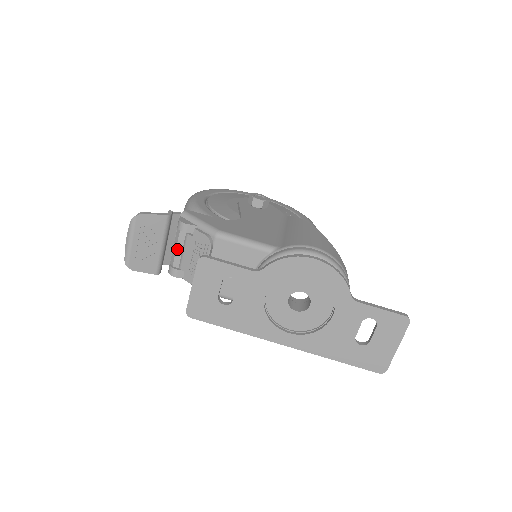
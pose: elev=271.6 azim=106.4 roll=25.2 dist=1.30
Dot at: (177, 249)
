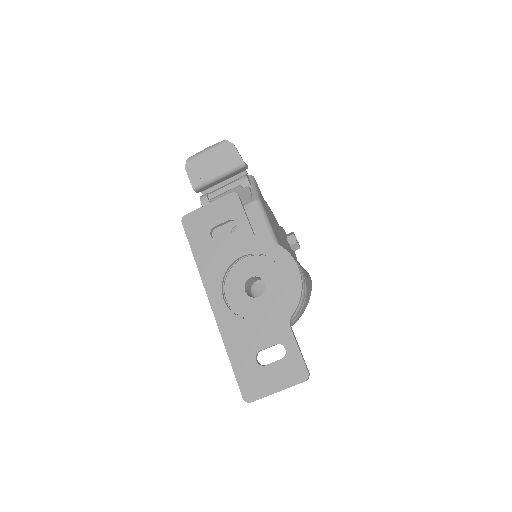
Dot at: (223, 188)
